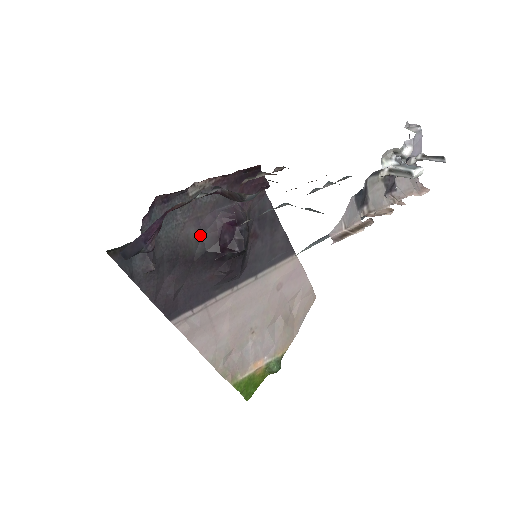
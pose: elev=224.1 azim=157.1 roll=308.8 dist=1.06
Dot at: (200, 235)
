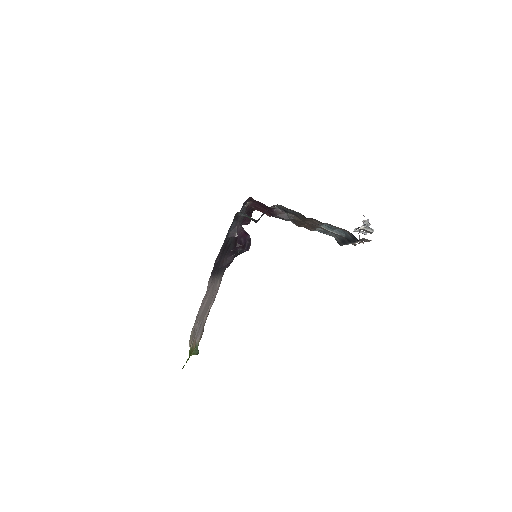
Dot at: occluded
